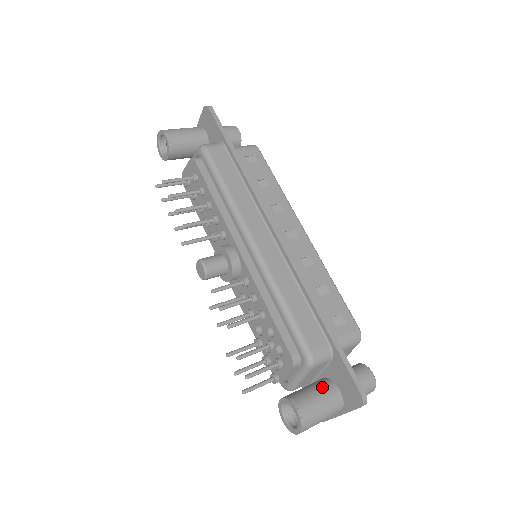
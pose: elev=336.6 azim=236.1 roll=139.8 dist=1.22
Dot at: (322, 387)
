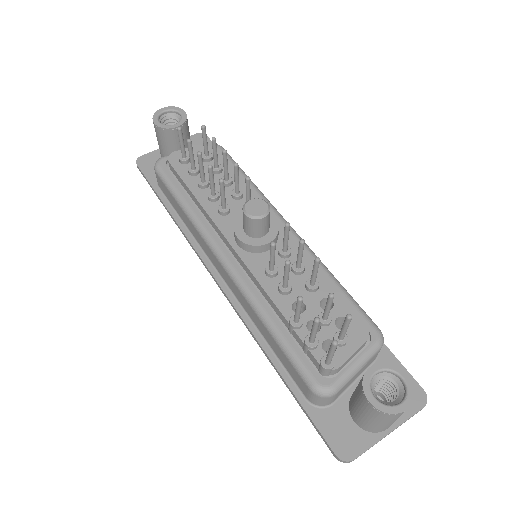
Dot at: occluded
